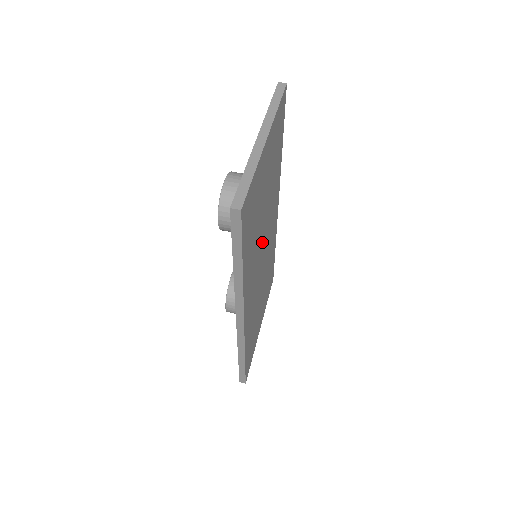
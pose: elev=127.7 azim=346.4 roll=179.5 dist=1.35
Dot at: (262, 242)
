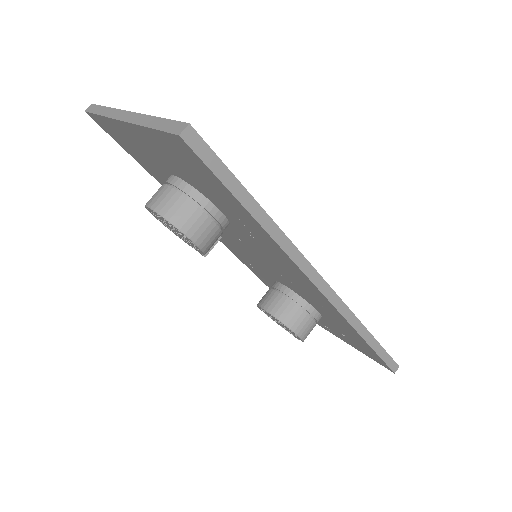
Dot at: occluded
